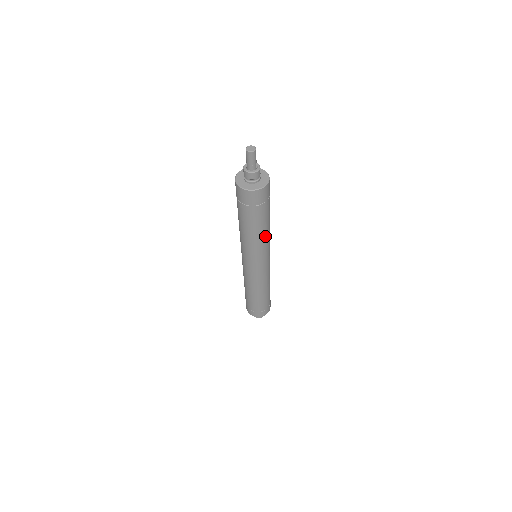
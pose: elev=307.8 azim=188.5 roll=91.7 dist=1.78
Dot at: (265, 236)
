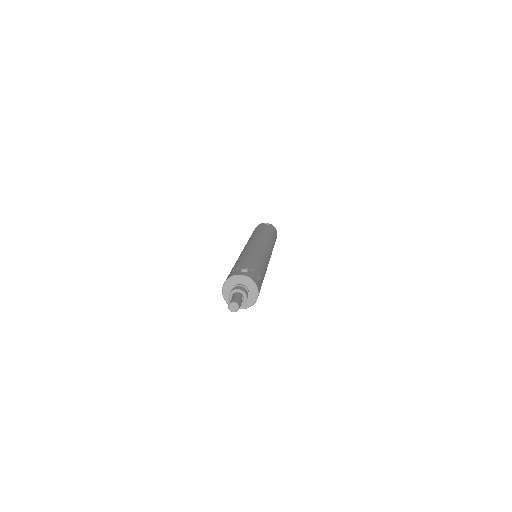
Dot at: occluded
